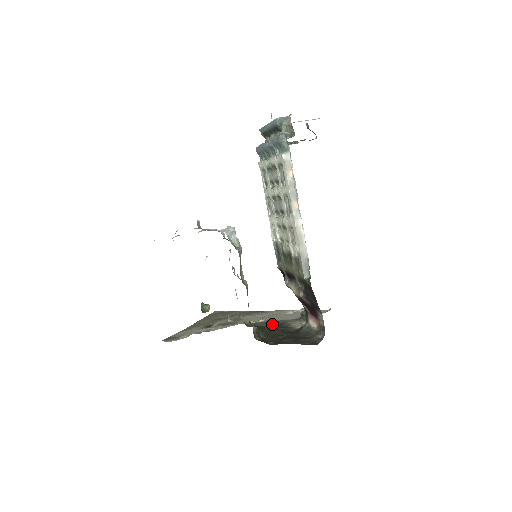
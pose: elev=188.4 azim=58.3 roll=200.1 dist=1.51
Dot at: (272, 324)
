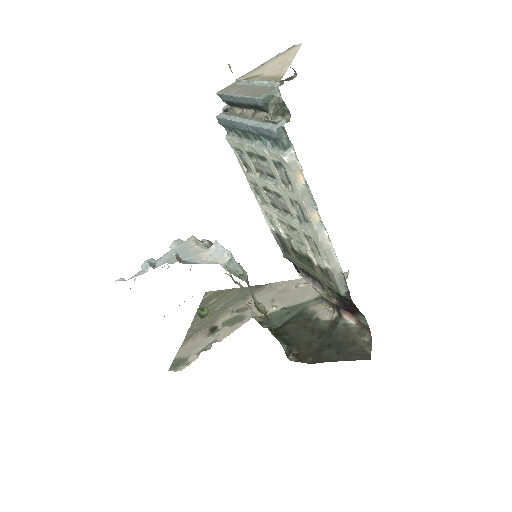
Dot at: (291, 316)
